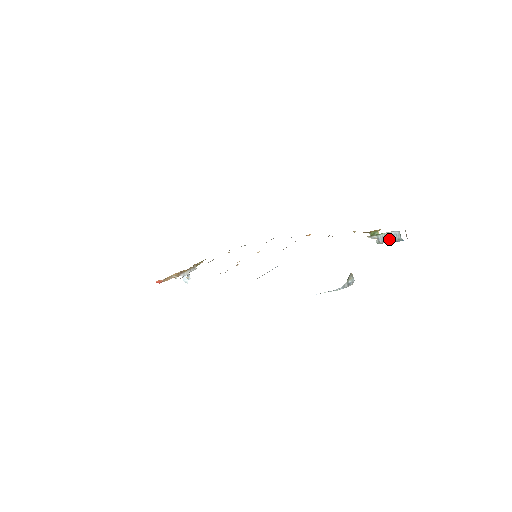
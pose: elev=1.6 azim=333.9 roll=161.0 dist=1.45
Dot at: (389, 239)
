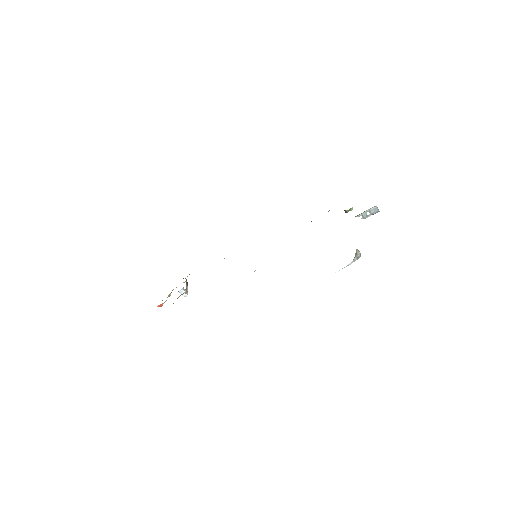
Dot at: (371, 214)
